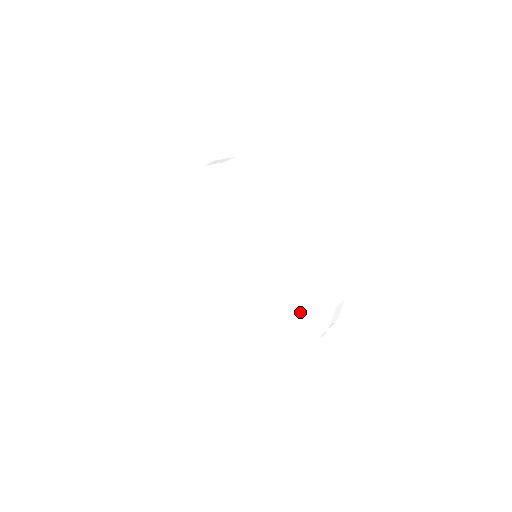
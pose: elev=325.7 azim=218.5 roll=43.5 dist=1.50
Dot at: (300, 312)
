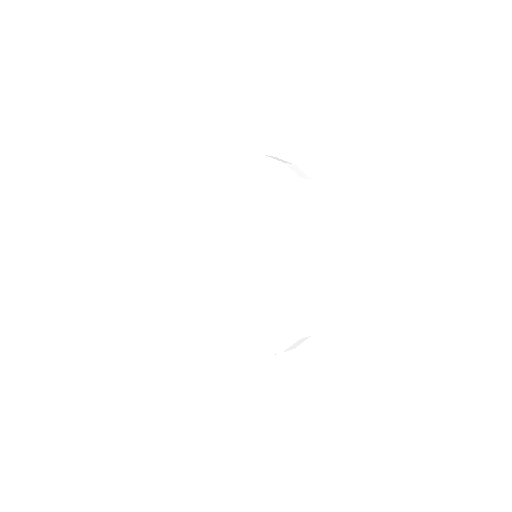
Dot at: (289, 304)
